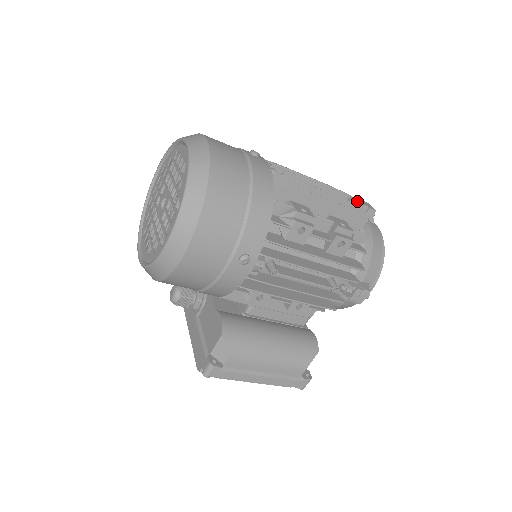
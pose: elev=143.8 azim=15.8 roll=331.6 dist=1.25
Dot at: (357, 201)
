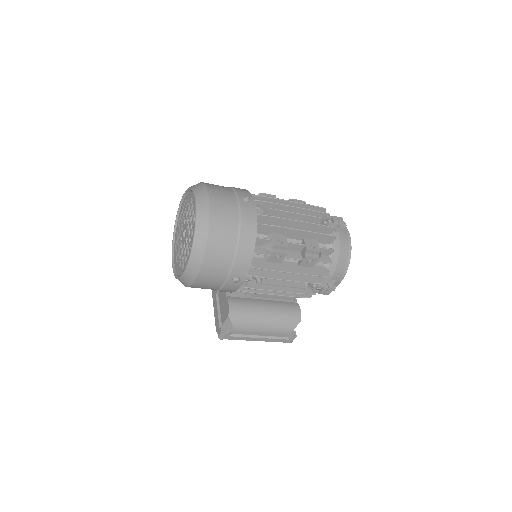
Dot at: (331, 219)
